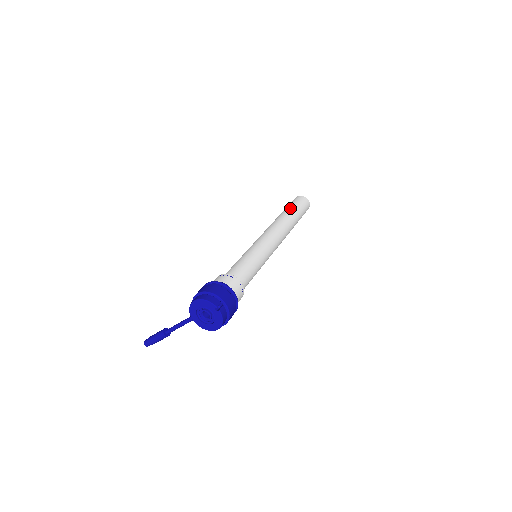
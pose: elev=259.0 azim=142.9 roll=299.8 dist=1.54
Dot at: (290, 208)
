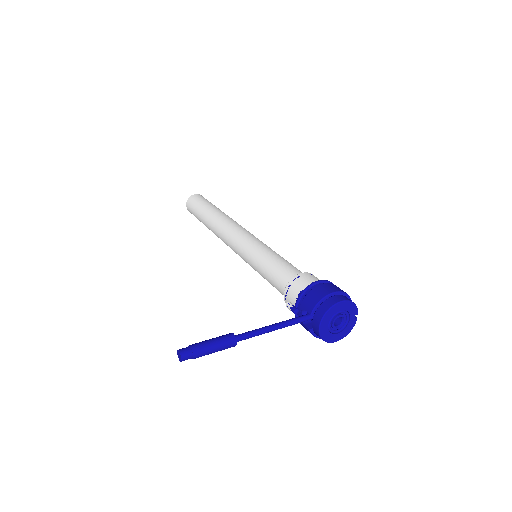
Dot at: occluded
